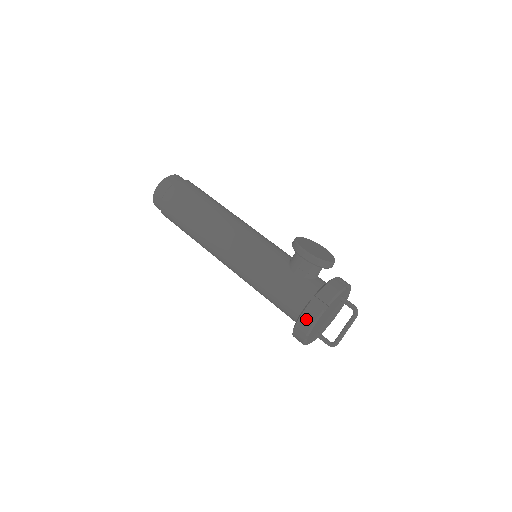
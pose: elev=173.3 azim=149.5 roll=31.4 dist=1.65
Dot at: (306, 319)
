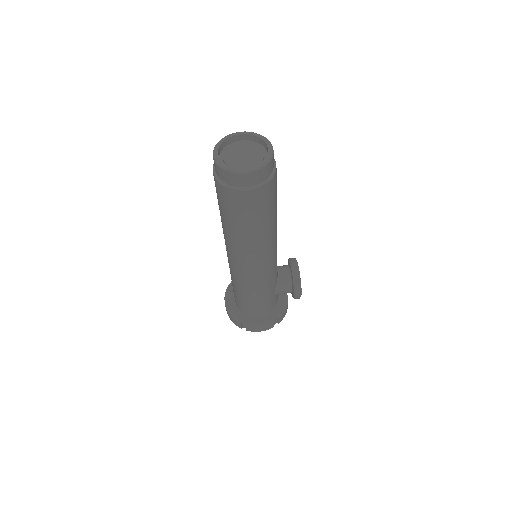
Dot at: (261, 329)
